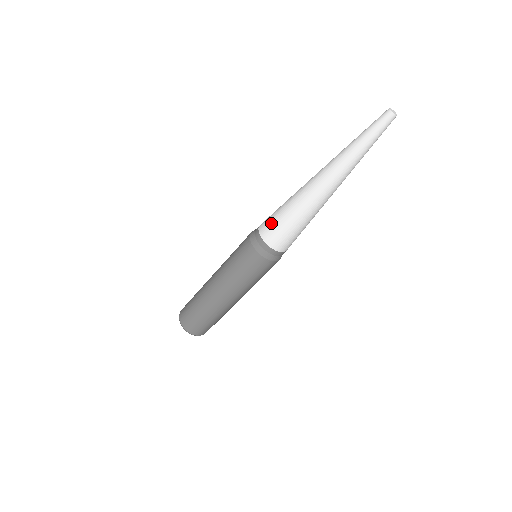
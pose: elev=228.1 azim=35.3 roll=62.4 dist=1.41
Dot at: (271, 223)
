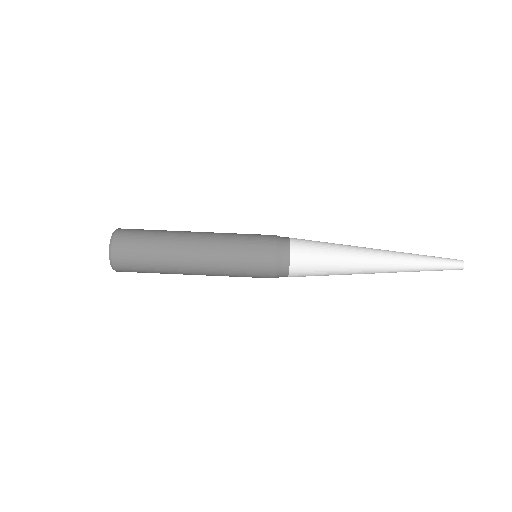
Dot at: (309, 248)
